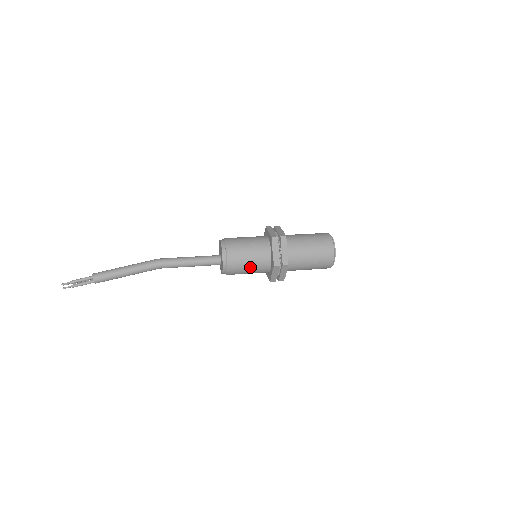
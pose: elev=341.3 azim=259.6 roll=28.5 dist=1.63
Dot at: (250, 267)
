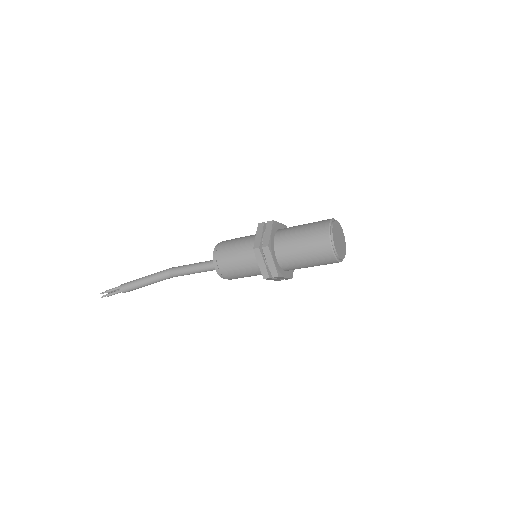
Dot at: (238, 260)
